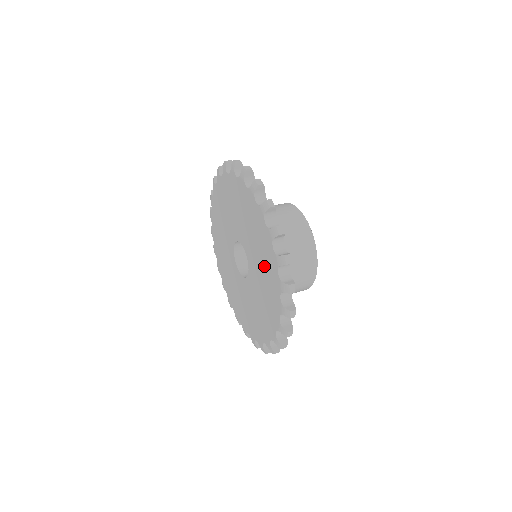
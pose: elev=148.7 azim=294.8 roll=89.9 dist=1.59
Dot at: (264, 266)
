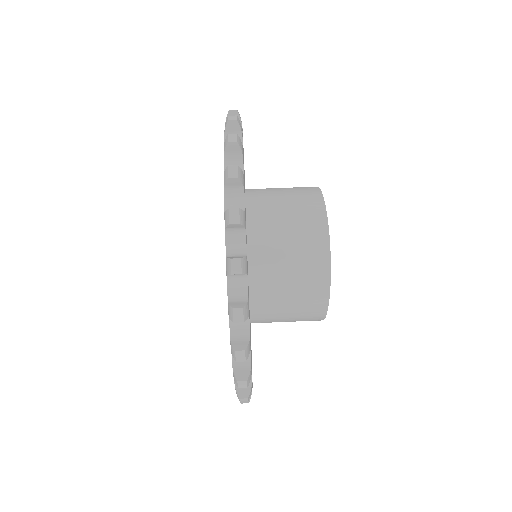
Dot at: occluded
